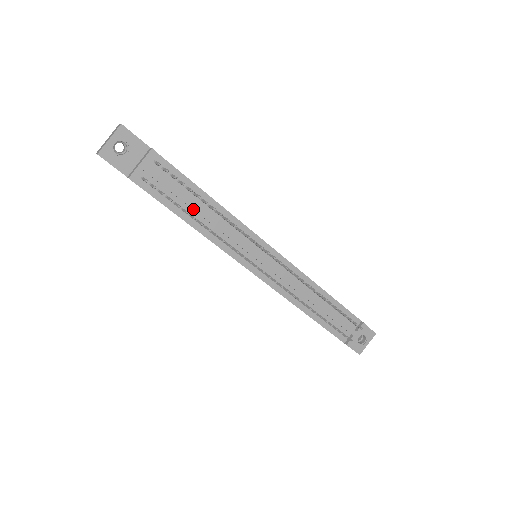
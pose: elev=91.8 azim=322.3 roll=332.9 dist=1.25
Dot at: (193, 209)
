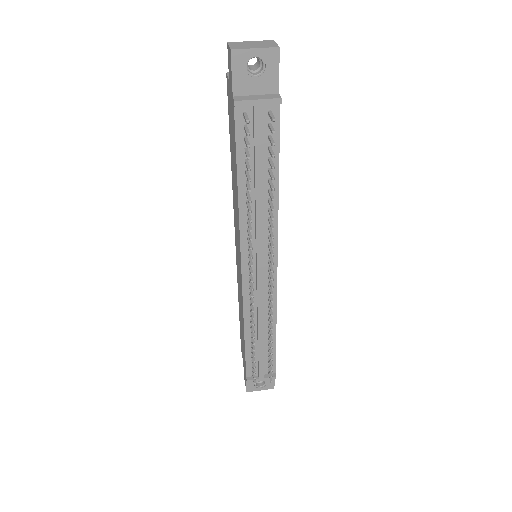
Dot at: (255, 180)
